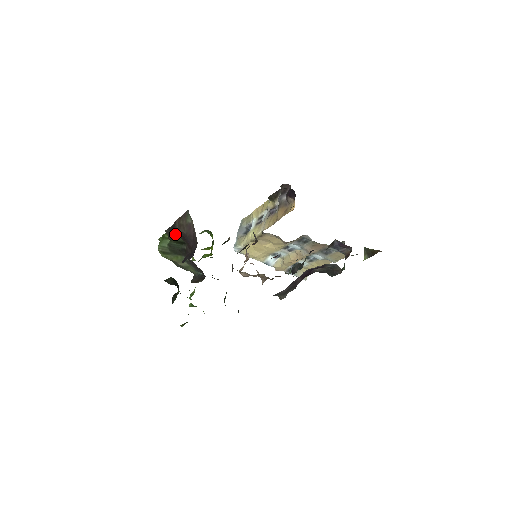
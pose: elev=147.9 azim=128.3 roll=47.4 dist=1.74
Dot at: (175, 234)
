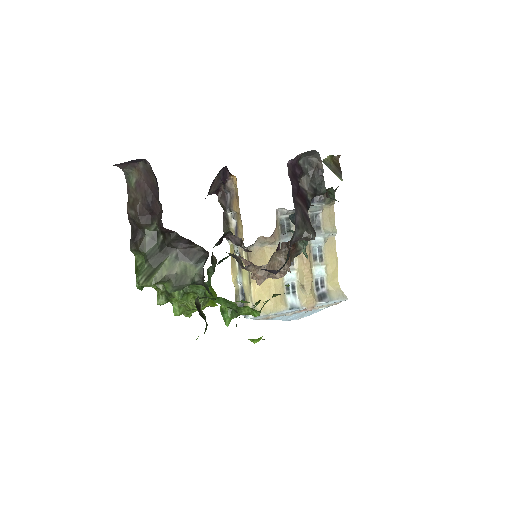
Dot at: (140, 235)
